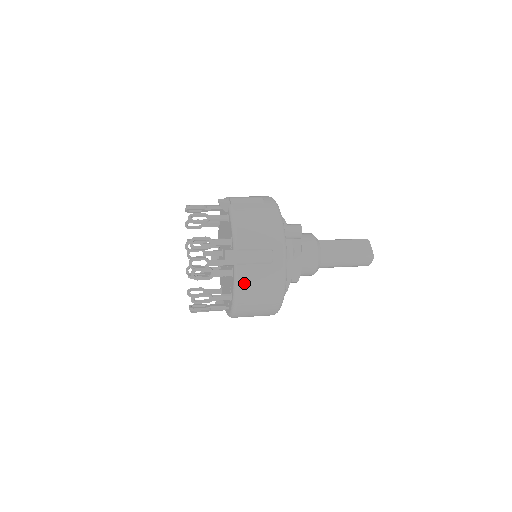
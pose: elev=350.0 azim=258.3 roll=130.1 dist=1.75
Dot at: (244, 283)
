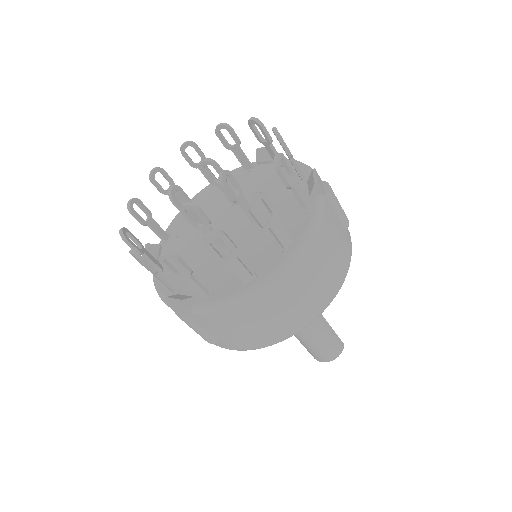
Dot at: (325, 226)
